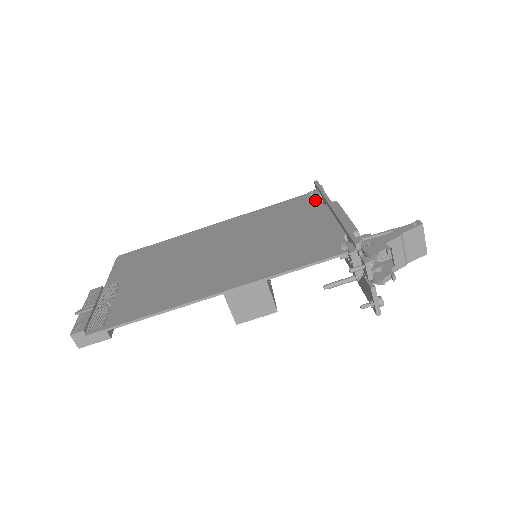
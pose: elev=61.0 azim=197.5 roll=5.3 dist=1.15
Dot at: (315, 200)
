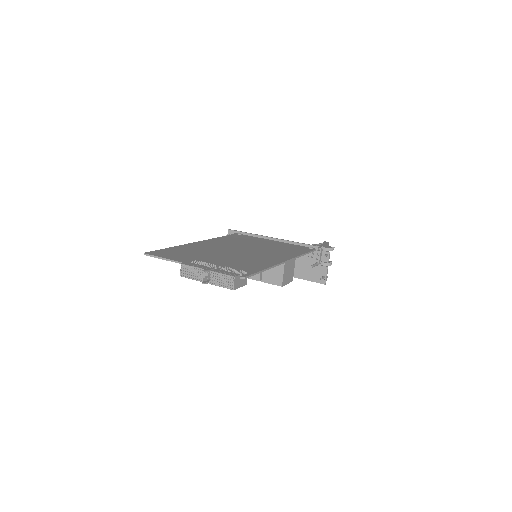
Dot at: (248, 236)
